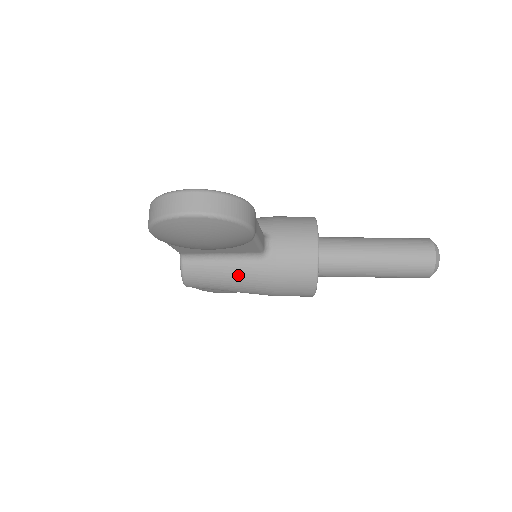
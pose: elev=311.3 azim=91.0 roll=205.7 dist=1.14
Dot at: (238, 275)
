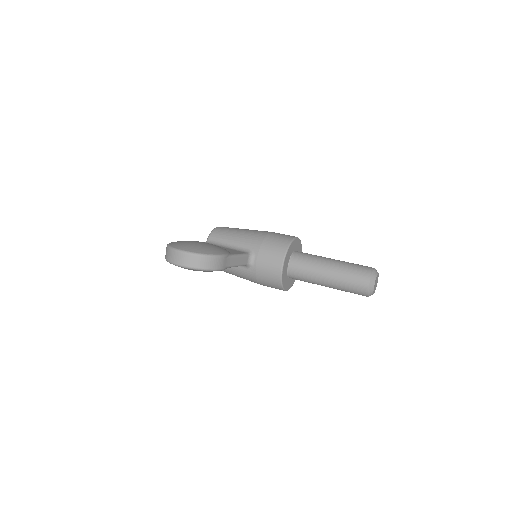
Dot at: (236, 272)
